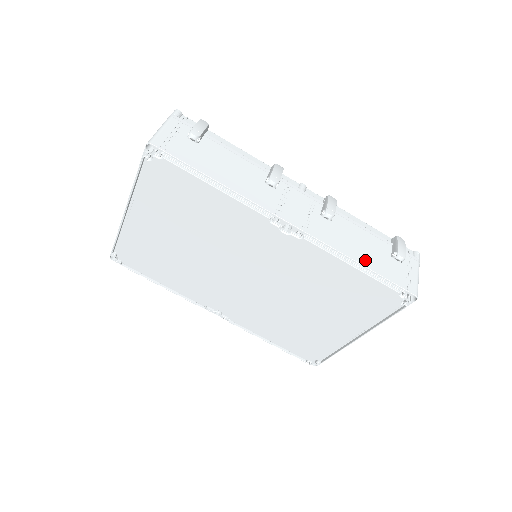
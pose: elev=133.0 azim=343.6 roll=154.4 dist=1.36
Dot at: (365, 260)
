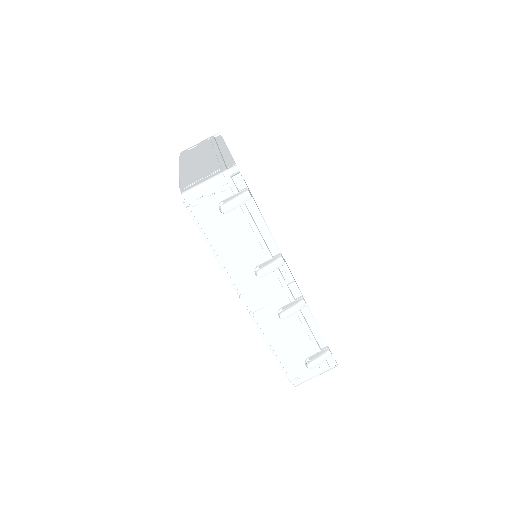
Dot at: (281, 351)
